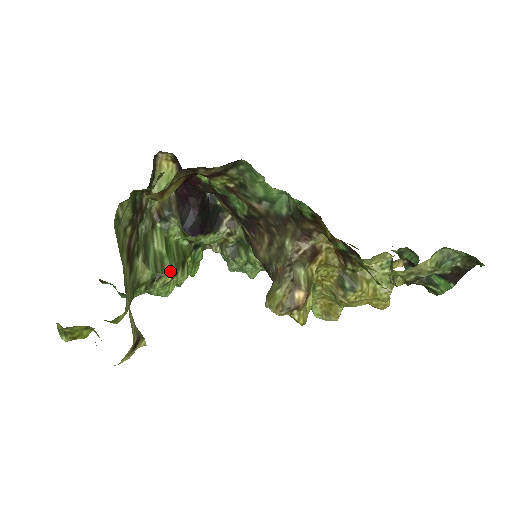
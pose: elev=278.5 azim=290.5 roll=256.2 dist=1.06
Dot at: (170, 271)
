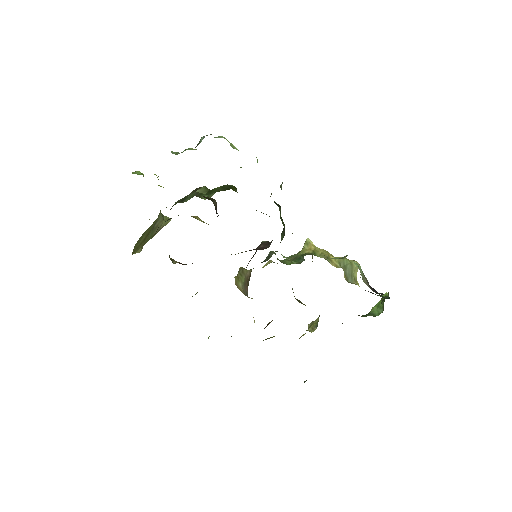
Dot at: occluded
